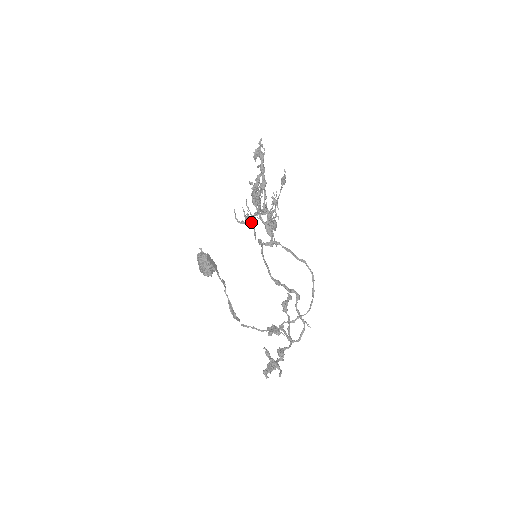
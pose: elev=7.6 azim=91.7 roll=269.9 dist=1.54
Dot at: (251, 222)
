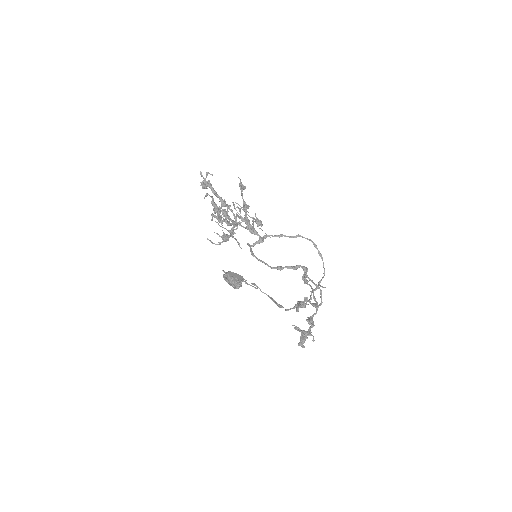
Dot at: (231, 236)
